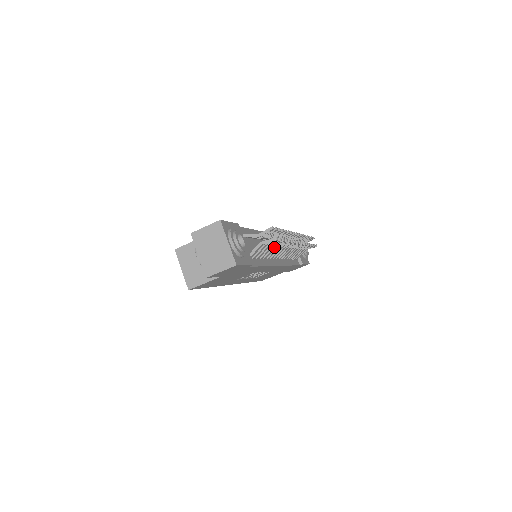
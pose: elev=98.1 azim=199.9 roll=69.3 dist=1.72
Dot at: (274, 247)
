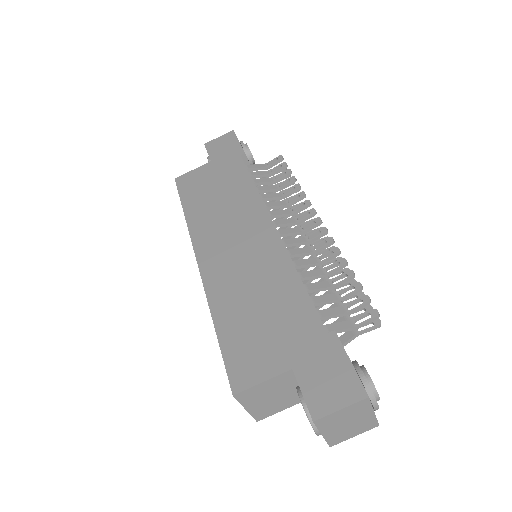
Dot at: occluded
